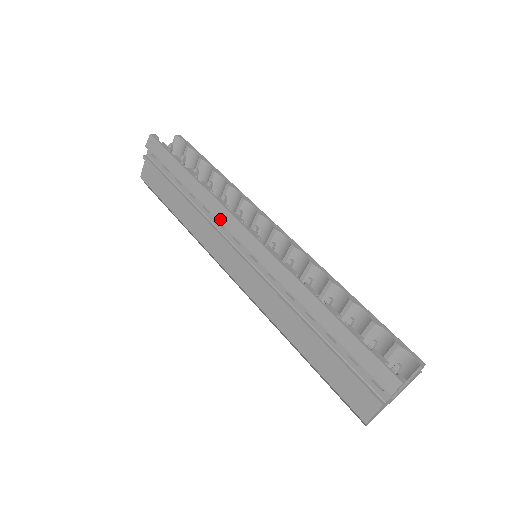
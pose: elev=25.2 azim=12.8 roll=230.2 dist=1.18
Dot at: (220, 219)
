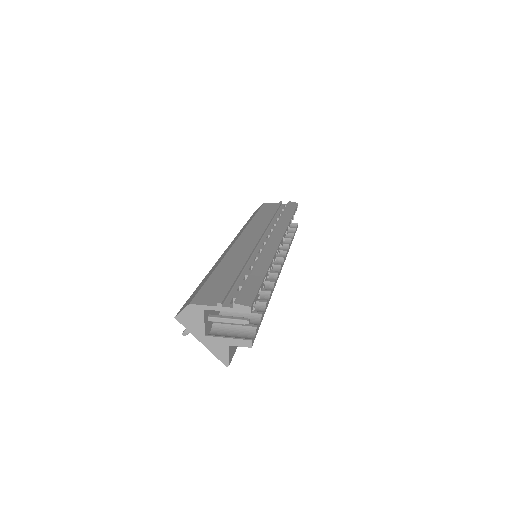
Dot at: (277, 228)
